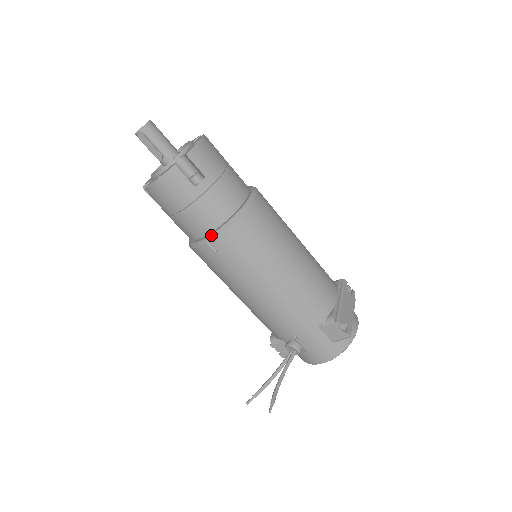
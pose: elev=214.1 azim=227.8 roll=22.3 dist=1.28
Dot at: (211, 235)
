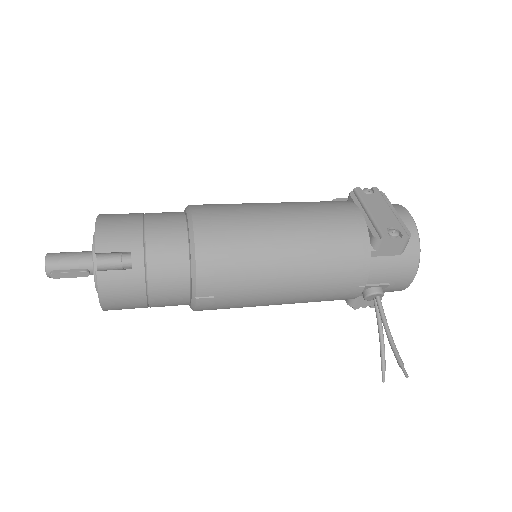
Dot at: (192, 289)
